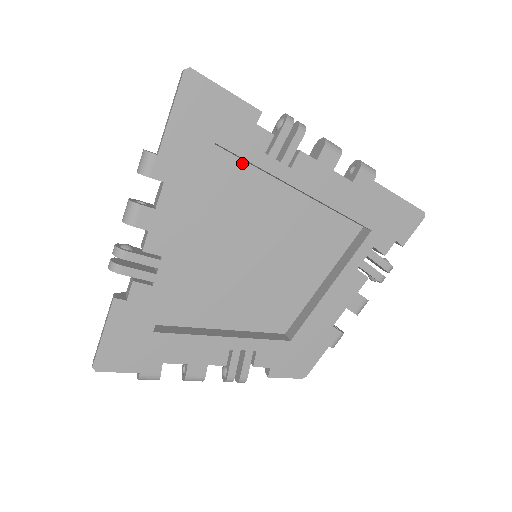
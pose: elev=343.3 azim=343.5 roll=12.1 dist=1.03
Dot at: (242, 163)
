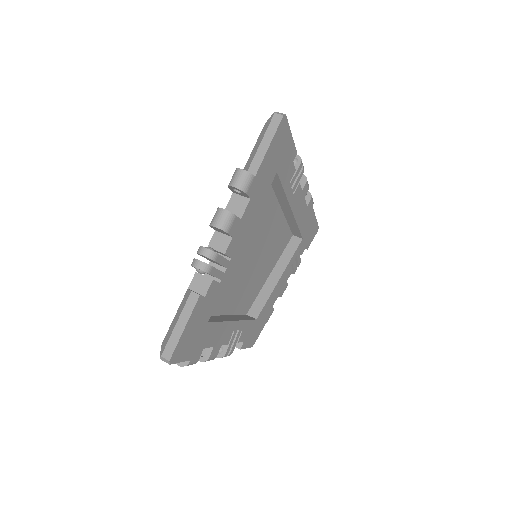
Dot at: occluded
